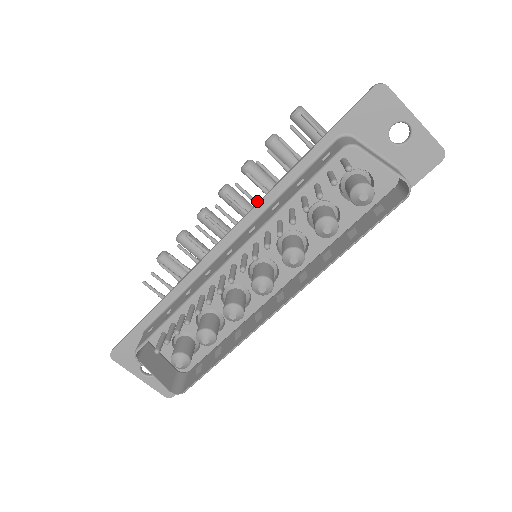
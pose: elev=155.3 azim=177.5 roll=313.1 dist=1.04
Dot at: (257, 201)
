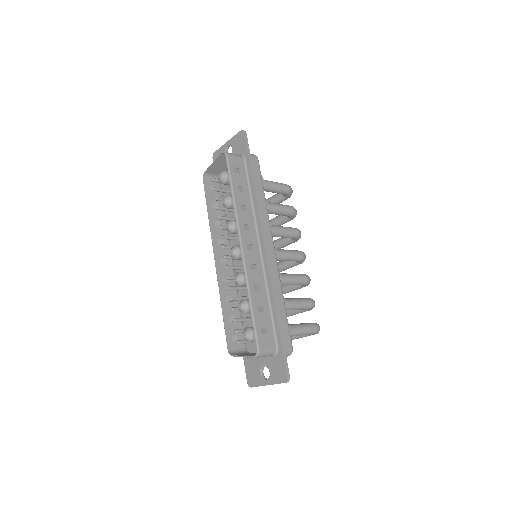
Dot at: occluded
